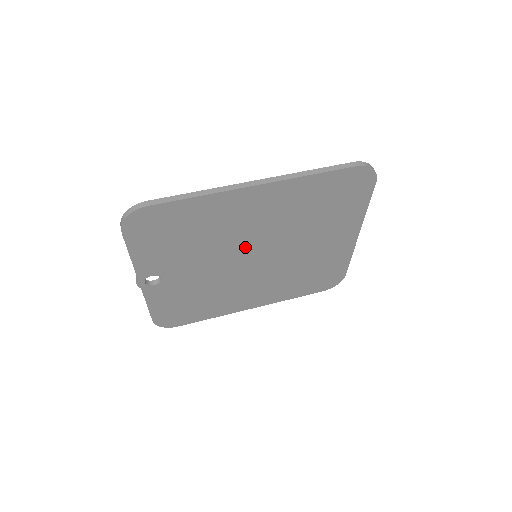
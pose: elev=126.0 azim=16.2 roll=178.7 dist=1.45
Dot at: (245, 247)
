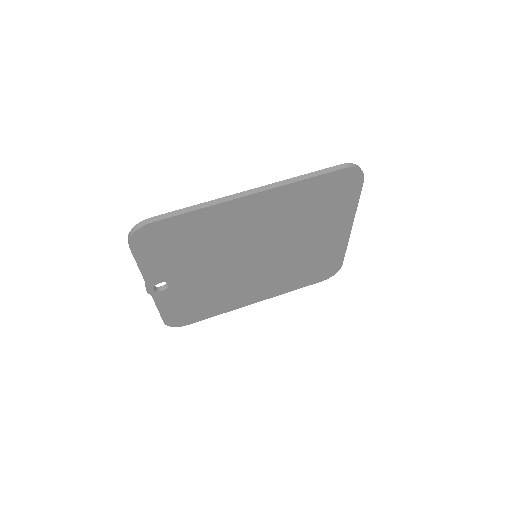
Dot at: (245, 249)
